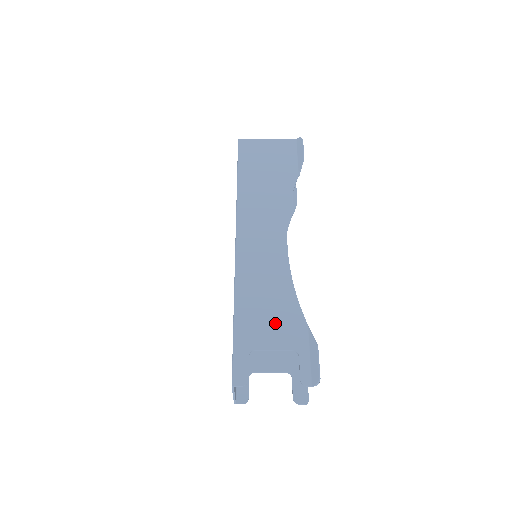
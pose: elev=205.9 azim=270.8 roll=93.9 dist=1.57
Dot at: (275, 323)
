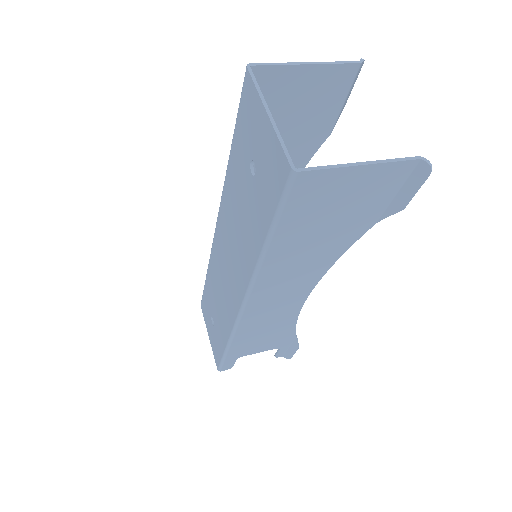
Dot at: (267, 343)
